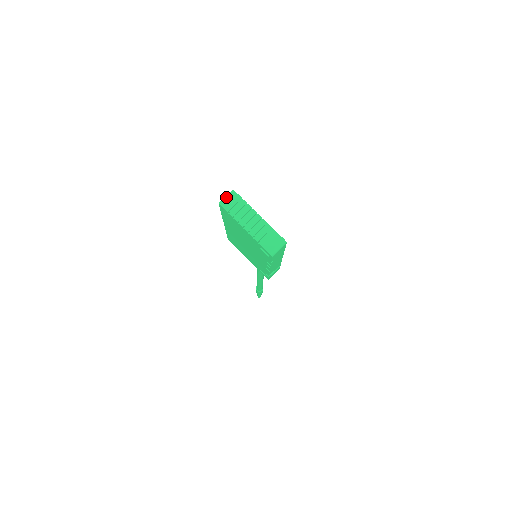
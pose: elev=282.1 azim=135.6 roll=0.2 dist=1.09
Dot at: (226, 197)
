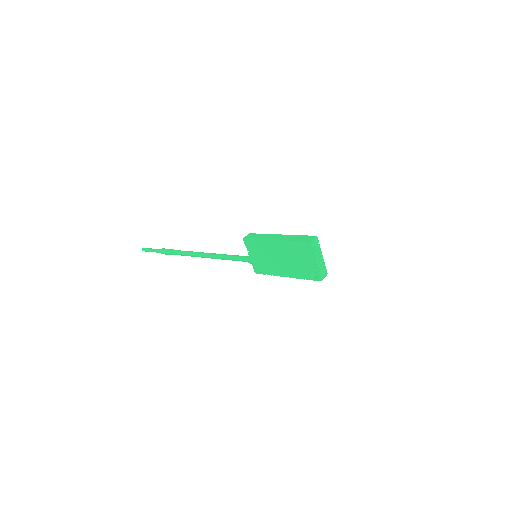
Dot at: (314, 239)
